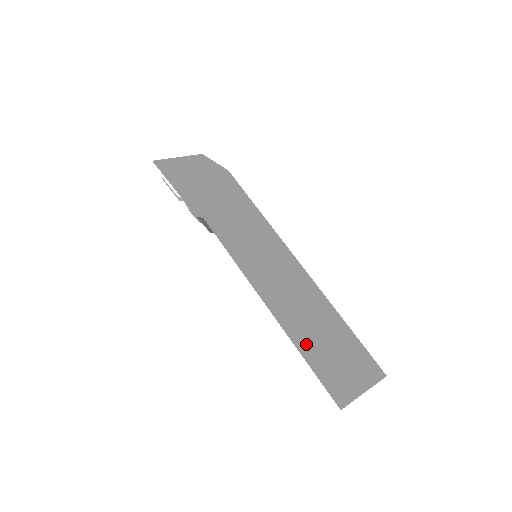
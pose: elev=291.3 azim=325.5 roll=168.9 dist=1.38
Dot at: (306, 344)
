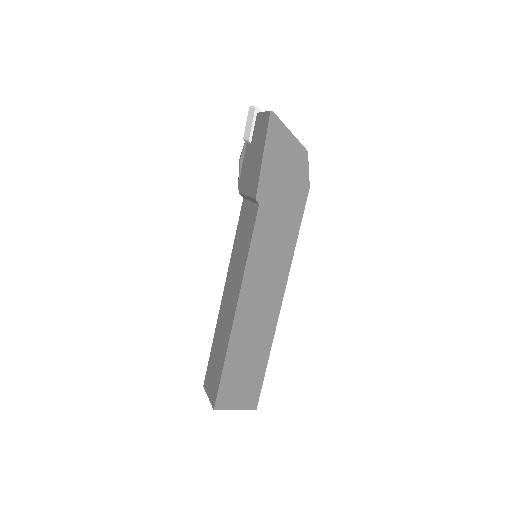
Dot at: (234, 357)
